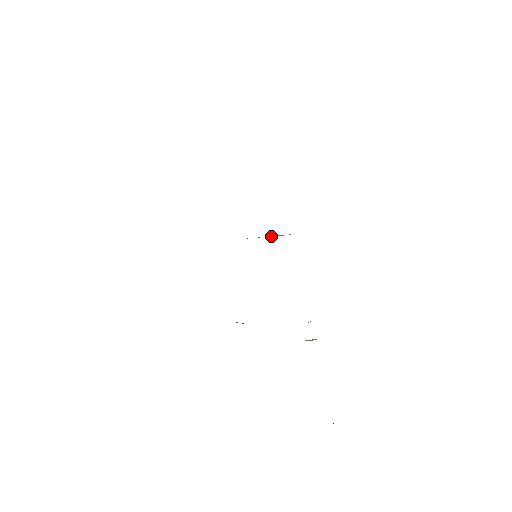
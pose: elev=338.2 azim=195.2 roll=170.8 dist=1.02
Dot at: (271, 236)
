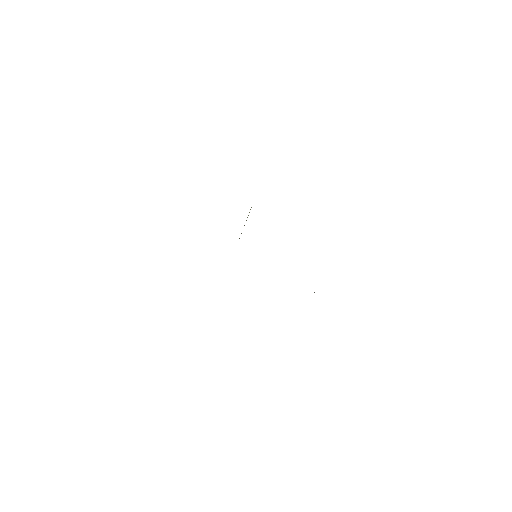
Dot at: occluded
